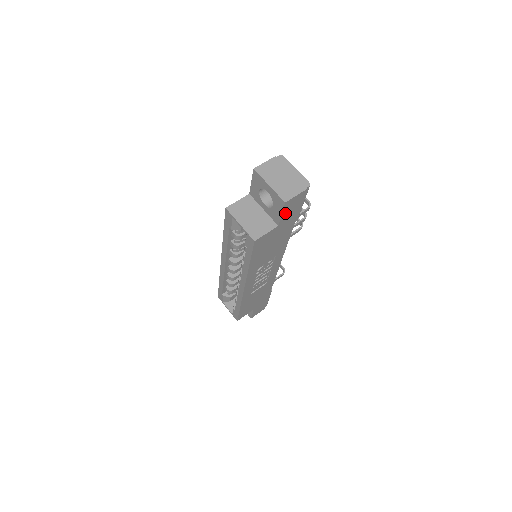
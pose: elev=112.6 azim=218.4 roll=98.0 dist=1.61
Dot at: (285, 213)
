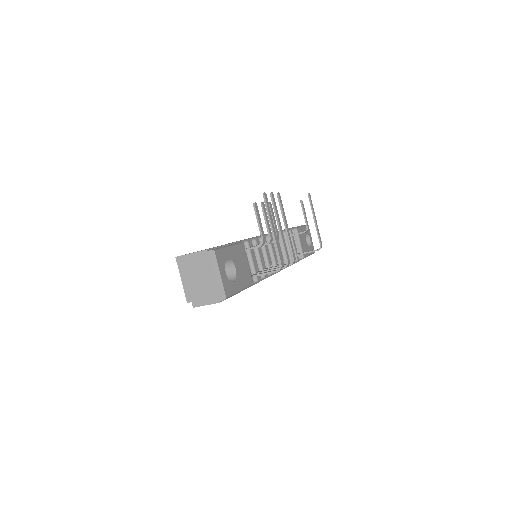
Dot at: occluded
